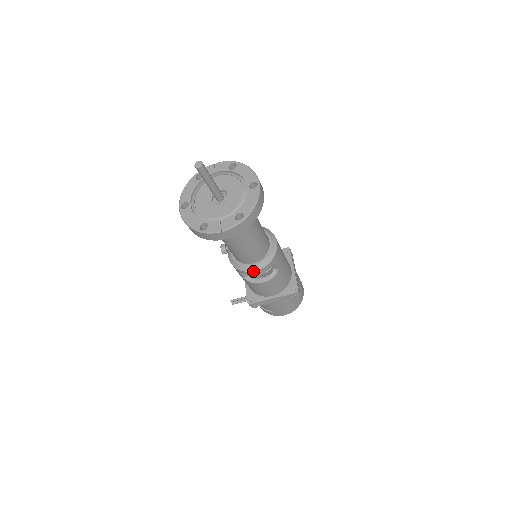
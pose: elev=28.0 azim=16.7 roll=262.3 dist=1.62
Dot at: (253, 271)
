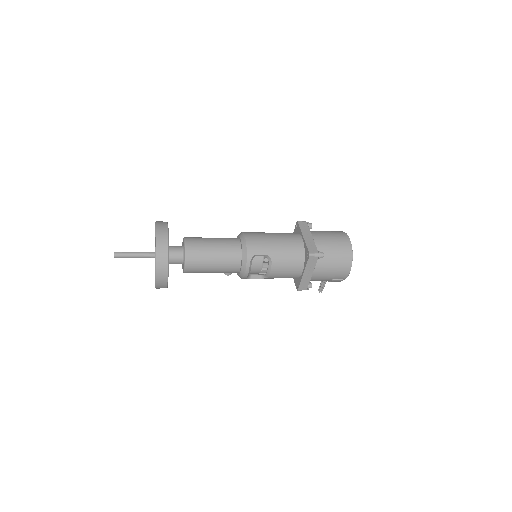
Dot at: (245, 273)
